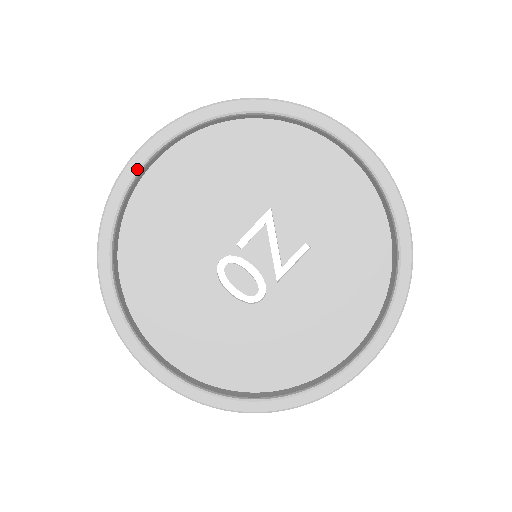
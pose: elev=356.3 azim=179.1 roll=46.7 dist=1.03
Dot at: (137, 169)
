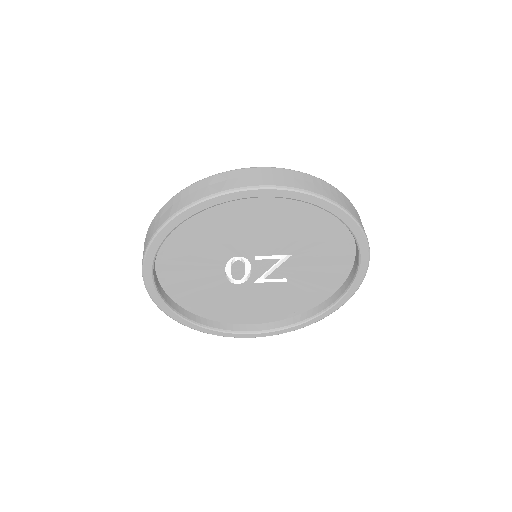
Dot at: (250, 197)
